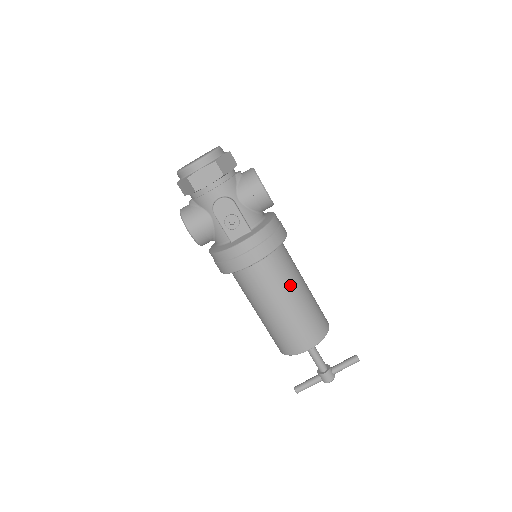
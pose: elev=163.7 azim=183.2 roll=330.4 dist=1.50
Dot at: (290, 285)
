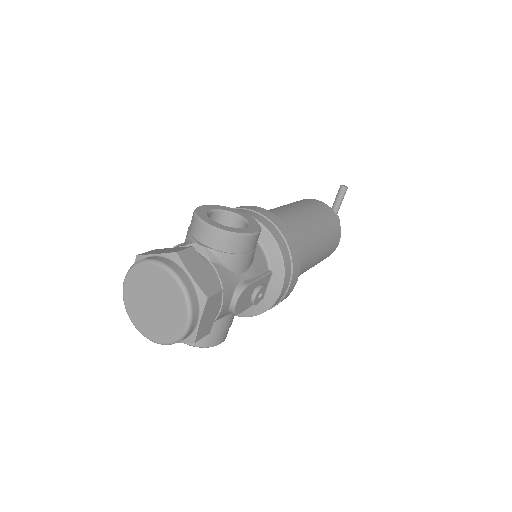
Dot at: (311, 241)
